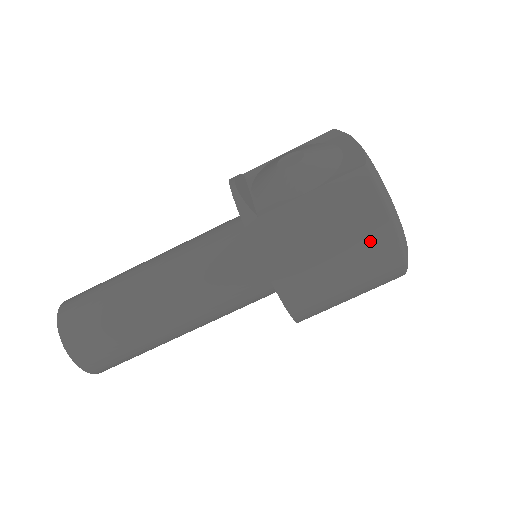
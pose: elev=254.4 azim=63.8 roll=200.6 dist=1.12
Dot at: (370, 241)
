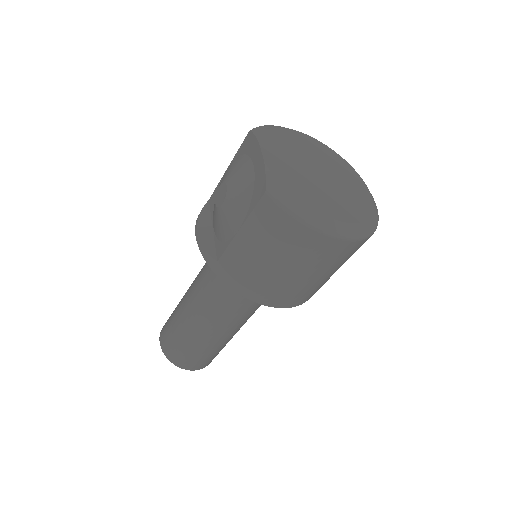
Dot at: (306, 248)
